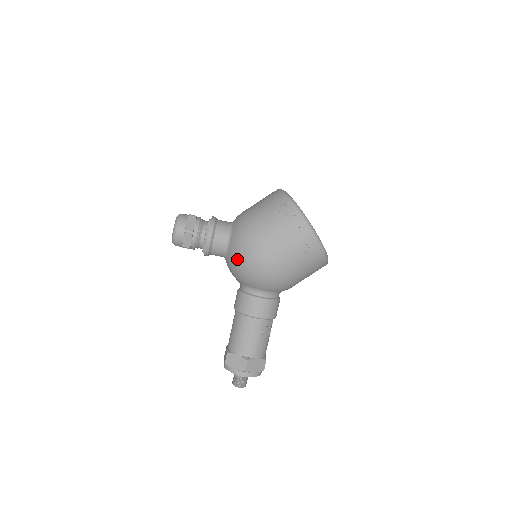
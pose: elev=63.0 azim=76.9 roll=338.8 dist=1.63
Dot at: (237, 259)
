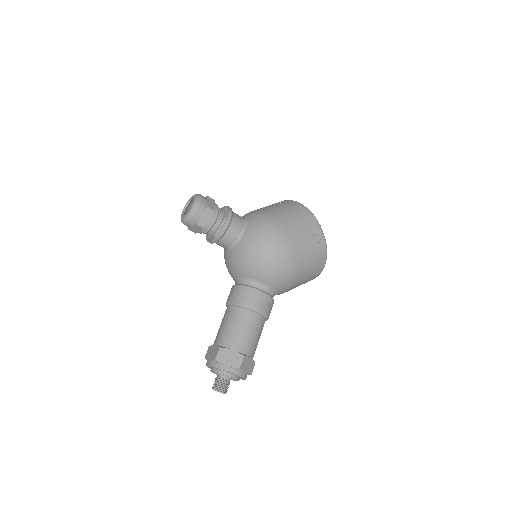
Dot at: (254, 246)
